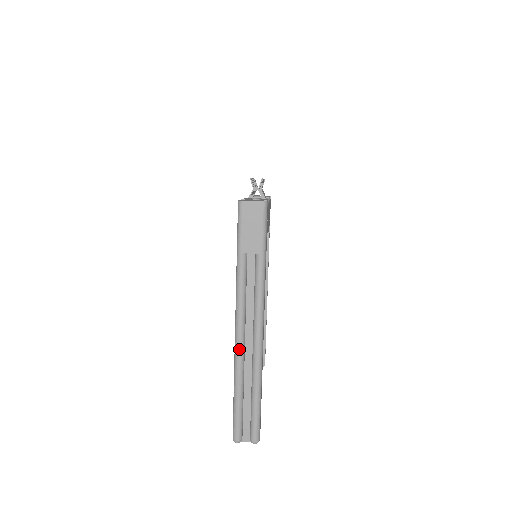
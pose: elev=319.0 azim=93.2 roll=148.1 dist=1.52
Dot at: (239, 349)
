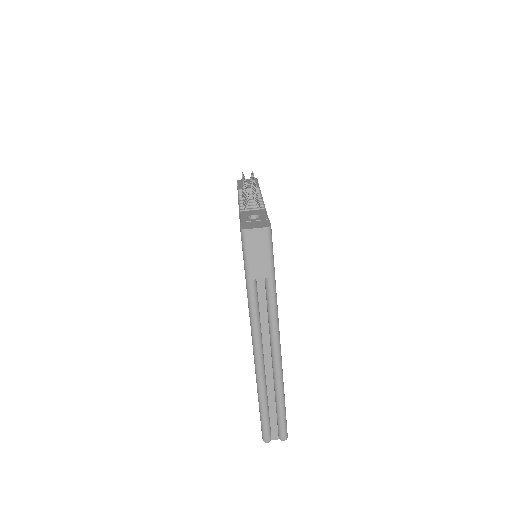
Dot at: (259, 366)
